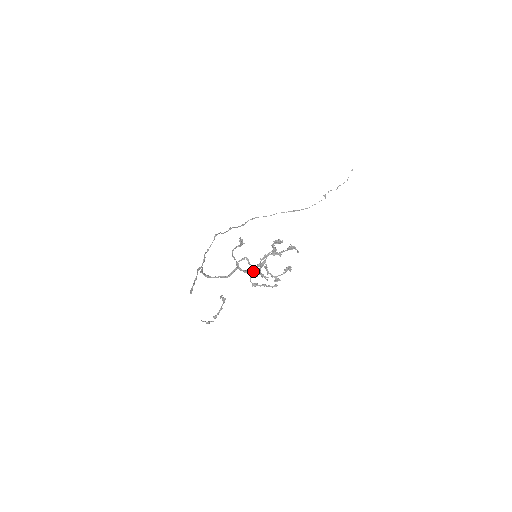
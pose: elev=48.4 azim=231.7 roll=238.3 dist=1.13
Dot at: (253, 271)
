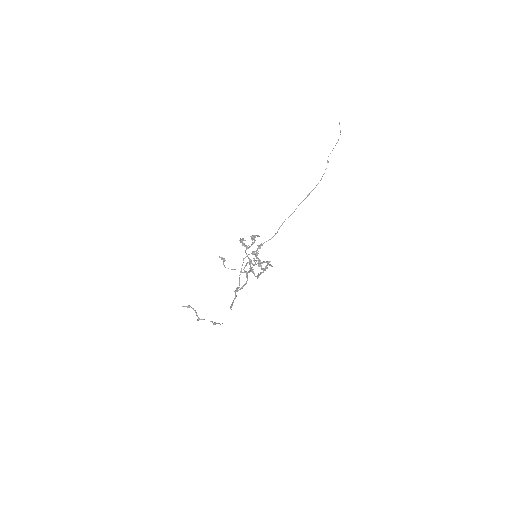
Dot at: occluded
